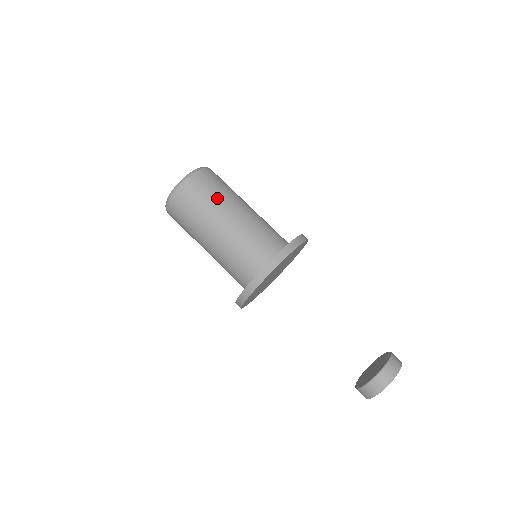
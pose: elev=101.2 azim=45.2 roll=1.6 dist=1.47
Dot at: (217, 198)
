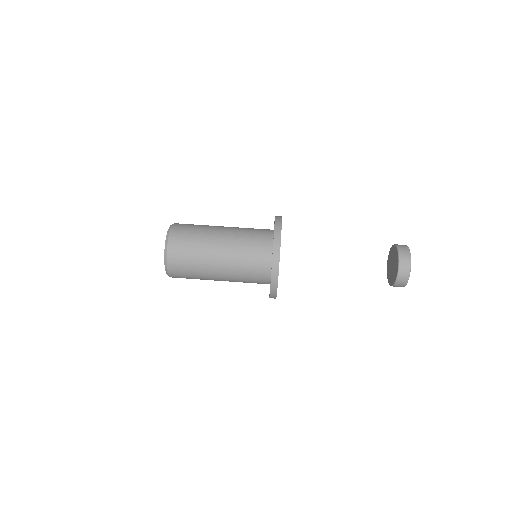
Dot at: (199, 246)
